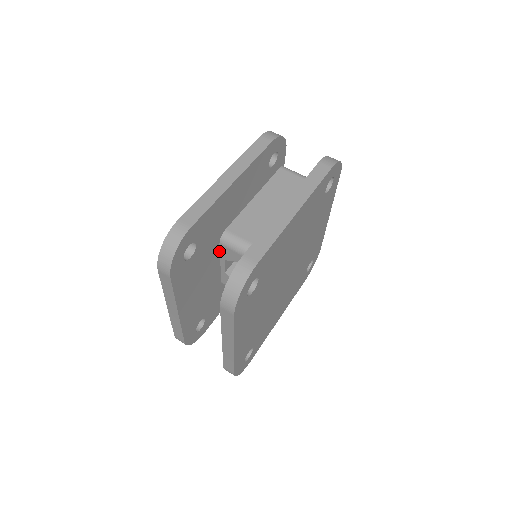
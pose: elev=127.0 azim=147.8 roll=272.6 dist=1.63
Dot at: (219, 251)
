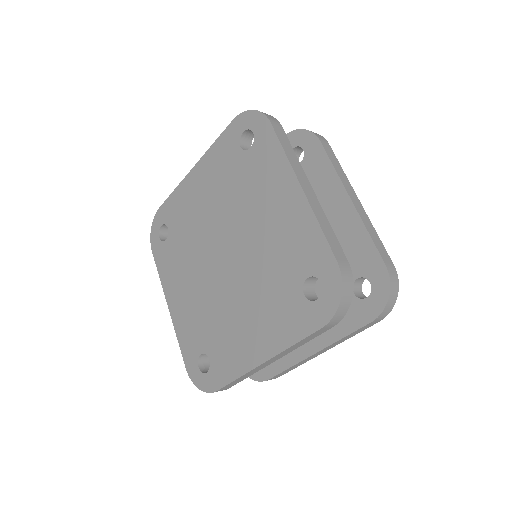
Dot at: occluded
